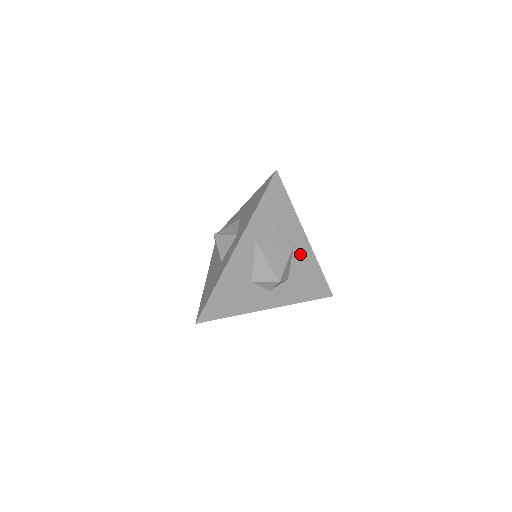
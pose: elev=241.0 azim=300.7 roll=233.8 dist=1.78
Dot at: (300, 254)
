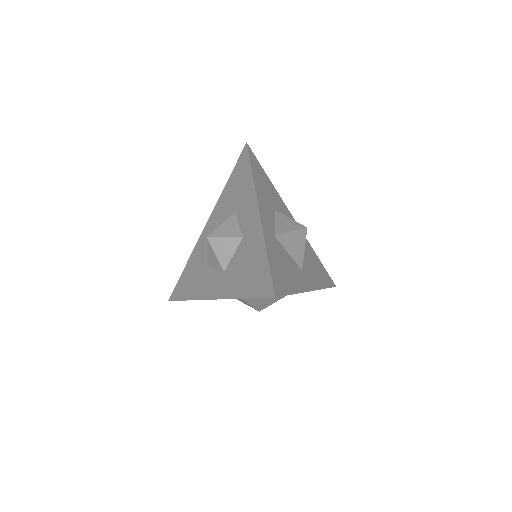
Dot at: occluded
